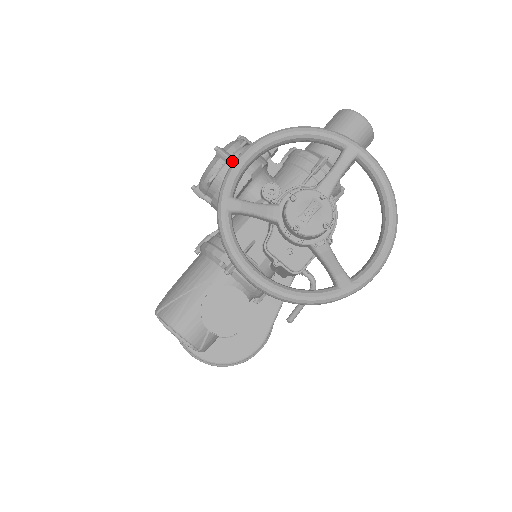
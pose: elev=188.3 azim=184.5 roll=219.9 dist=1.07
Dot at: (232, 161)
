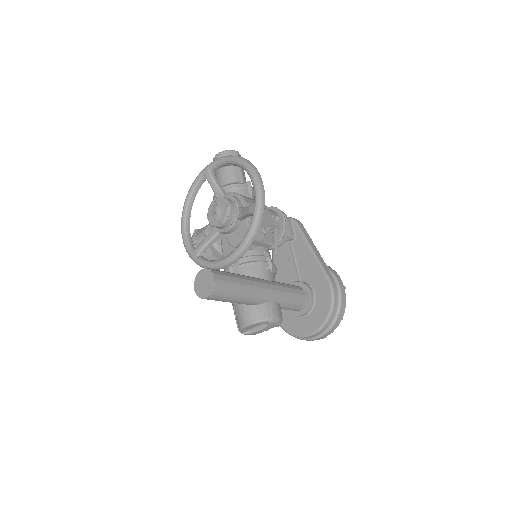
Dot at: (194, 242)
